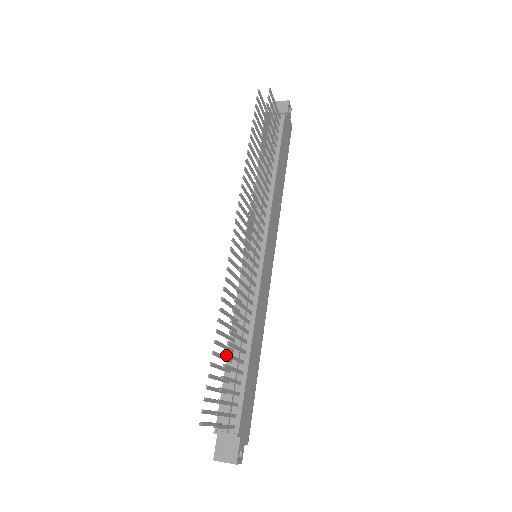
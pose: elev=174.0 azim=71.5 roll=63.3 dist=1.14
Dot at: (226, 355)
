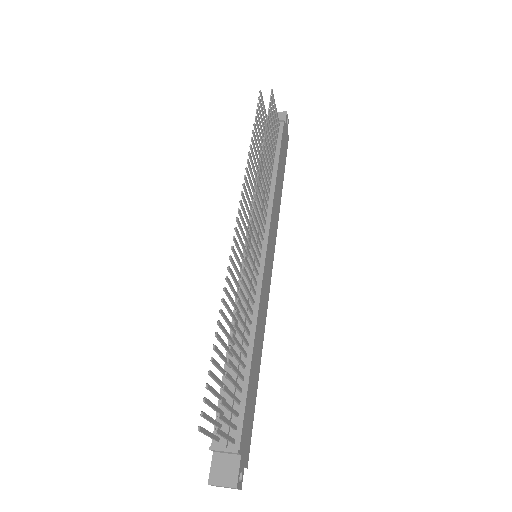
Dot at: (230, 348)
